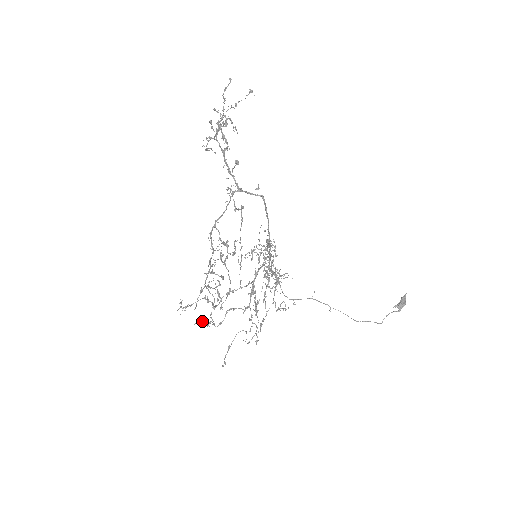
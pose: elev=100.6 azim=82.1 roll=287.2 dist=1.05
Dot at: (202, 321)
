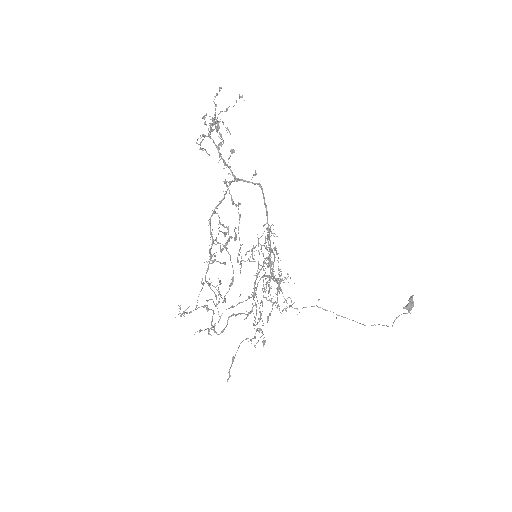
Dot at: occluded
